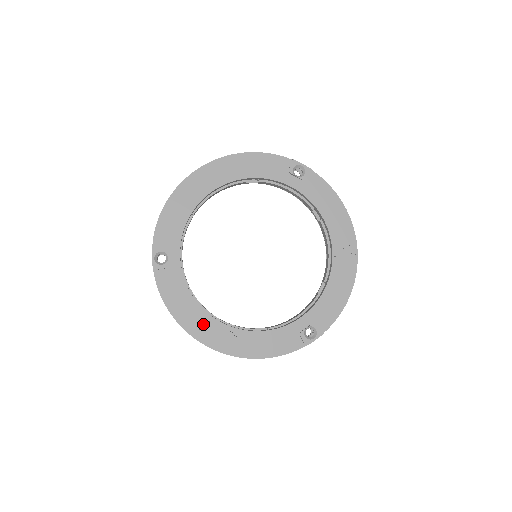
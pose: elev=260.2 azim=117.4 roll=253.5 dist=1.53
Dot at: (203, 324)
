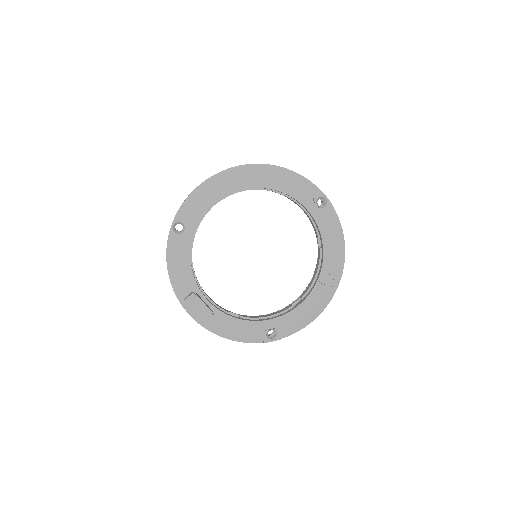
Dot at: (191, 295)
